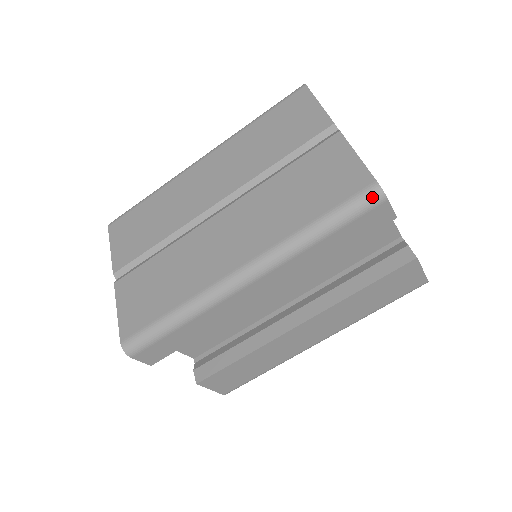
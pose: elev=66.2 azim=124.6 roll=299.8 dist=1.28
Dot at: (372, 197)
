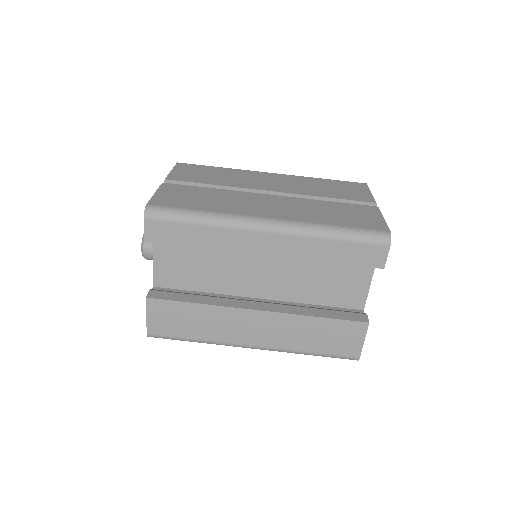
Dot at: (382, 237)
